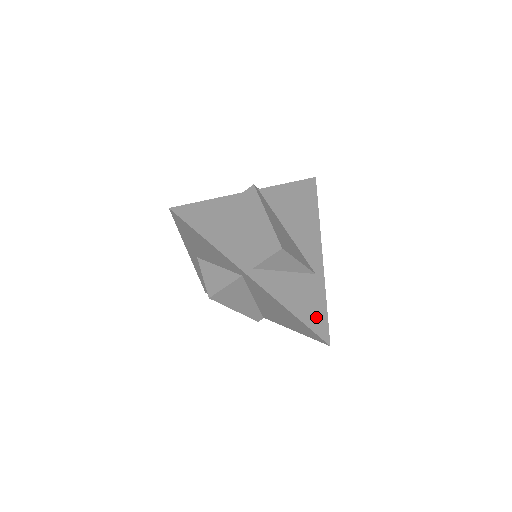
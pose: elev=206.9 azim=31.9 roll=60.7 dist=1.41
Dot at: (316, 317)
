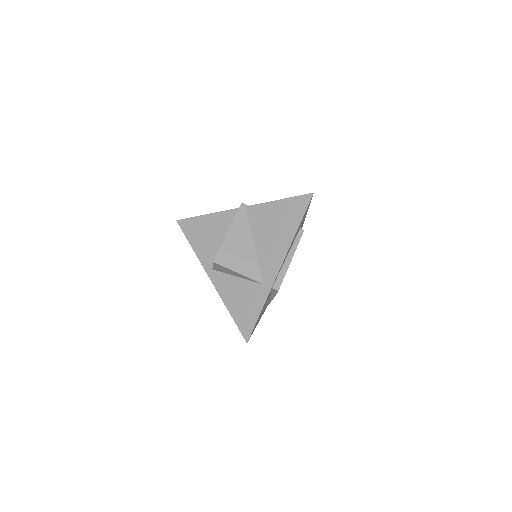
Dot at: (246, 318)
